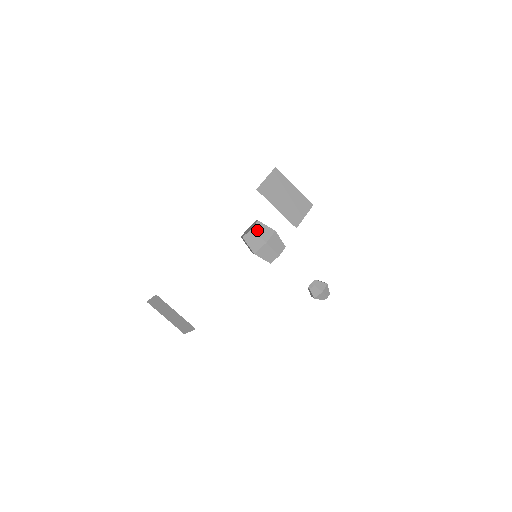
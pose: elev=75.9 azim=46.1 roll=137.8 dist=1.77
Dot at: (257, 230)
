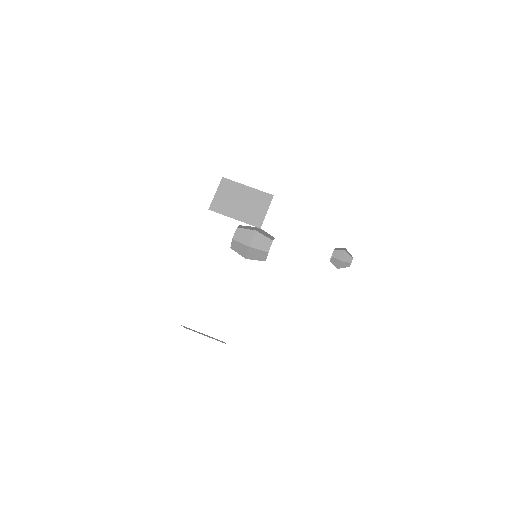
Dot at: (238, 238)
